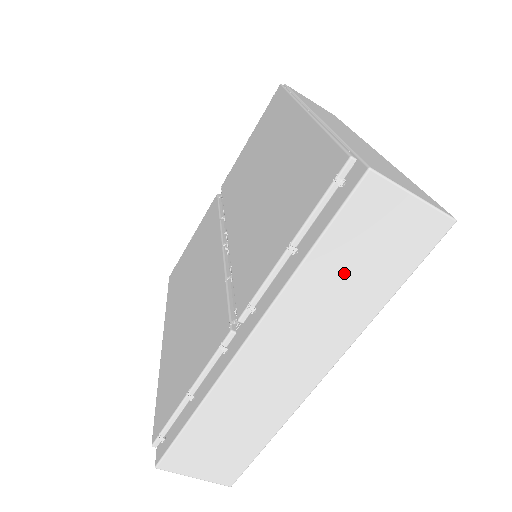
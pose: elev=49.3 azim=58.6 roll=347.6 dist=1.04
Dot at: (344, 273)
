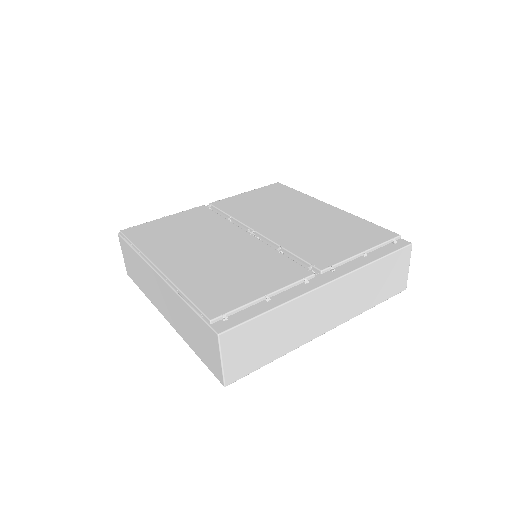
Dot at: (376, 280)
